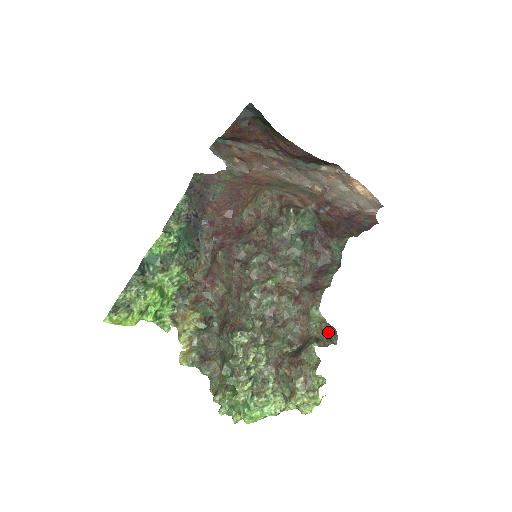
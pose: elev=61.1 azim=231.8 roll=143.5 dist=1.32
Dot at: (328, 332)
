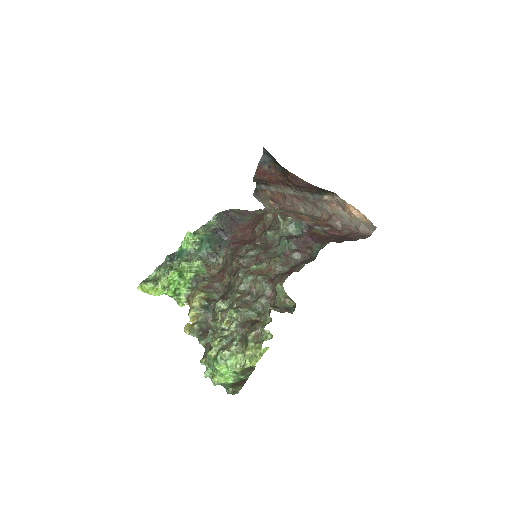
Dot at: (291, 307)
